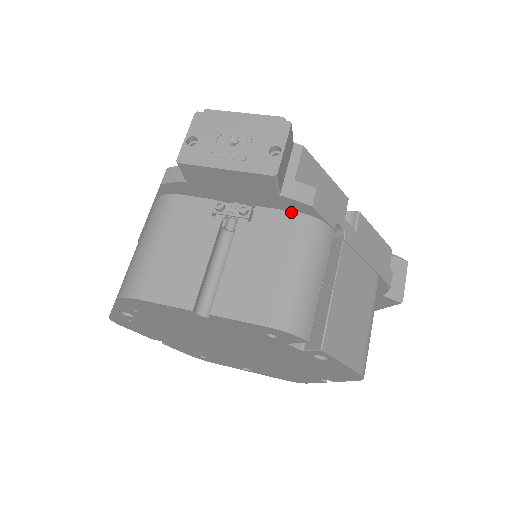
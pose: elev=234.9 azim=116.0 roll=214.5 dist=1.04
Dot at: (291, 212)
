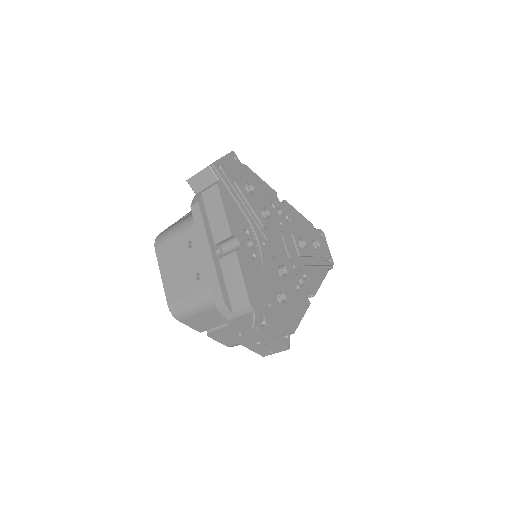
Dot at: occluded
